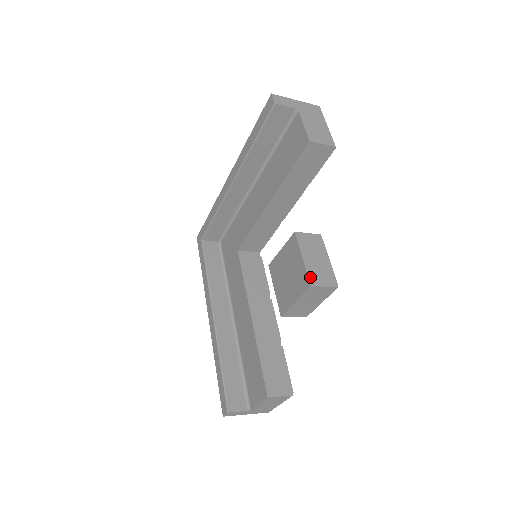
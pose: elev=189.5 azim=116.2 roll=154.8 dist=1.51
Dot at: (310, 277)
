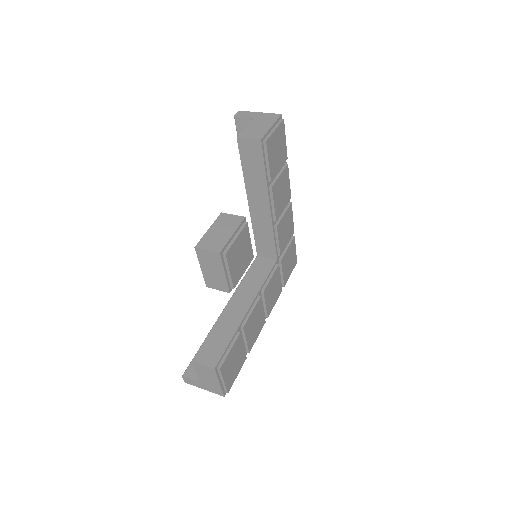
Dot at: (200, 242)
